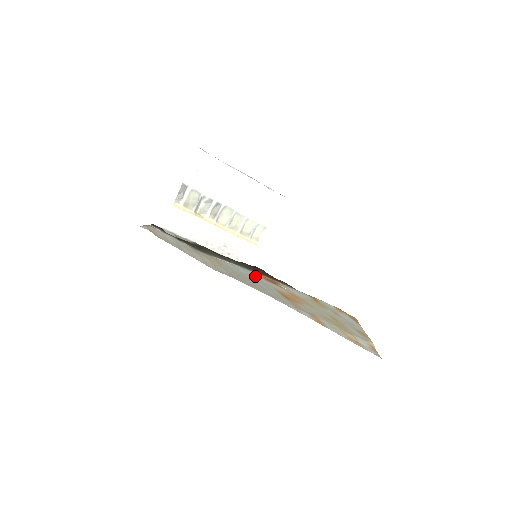
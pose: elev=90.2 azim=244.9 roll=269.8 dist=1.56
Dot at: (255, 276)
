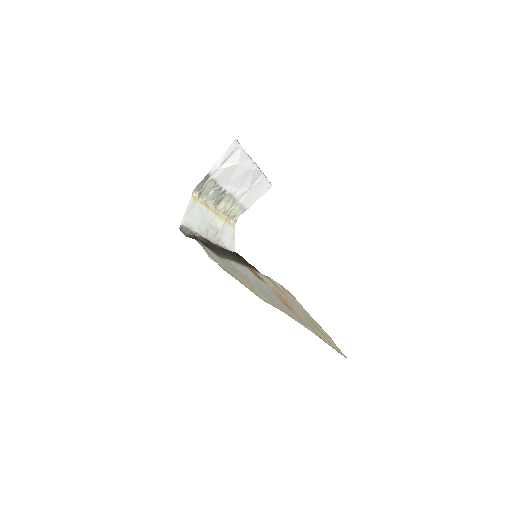
Dot at: (254, 277)
